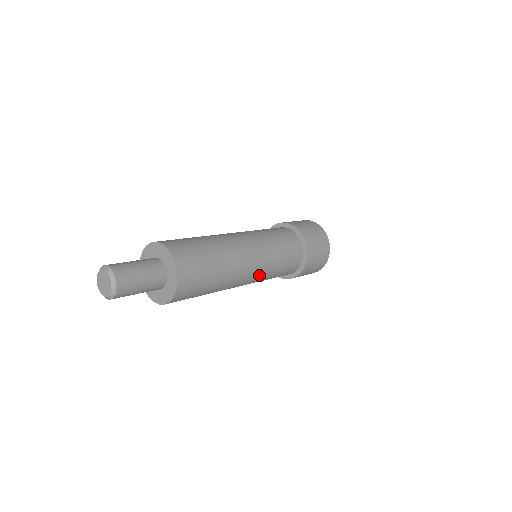
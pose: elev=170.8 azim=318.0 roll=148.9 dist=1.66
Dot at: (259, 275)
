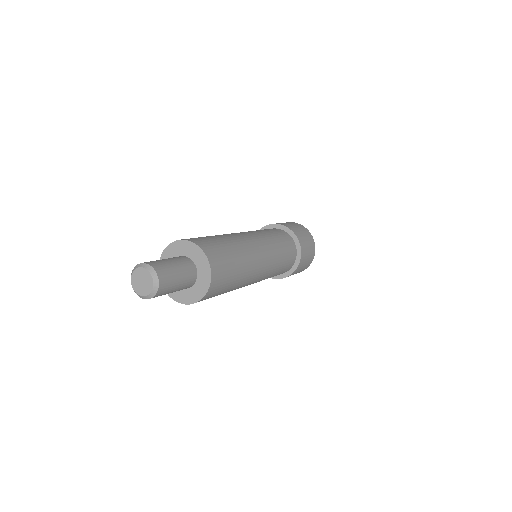
Dot at: (260, 279)
